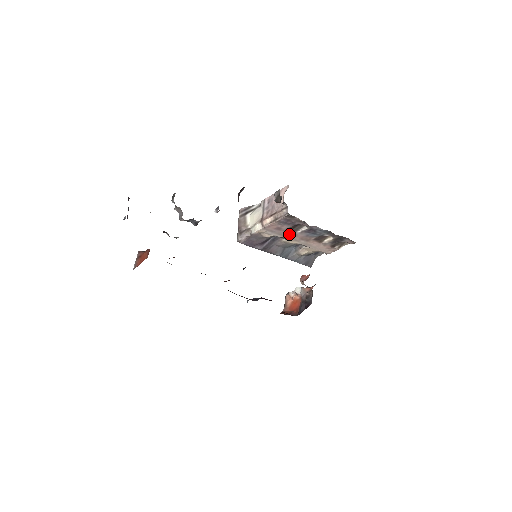
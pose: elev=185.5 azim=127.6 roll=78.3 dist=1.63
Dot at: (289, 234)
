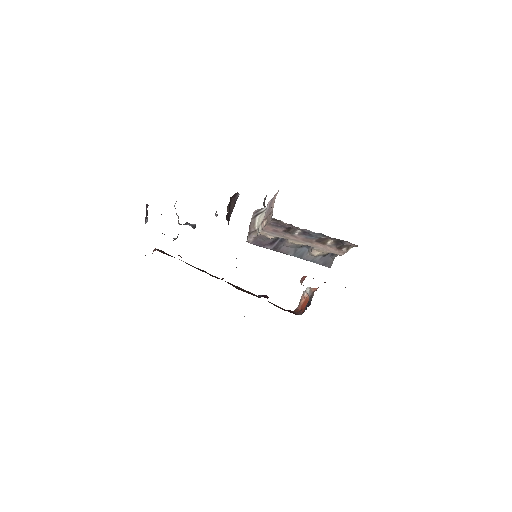
Dot at: (289, 236)
